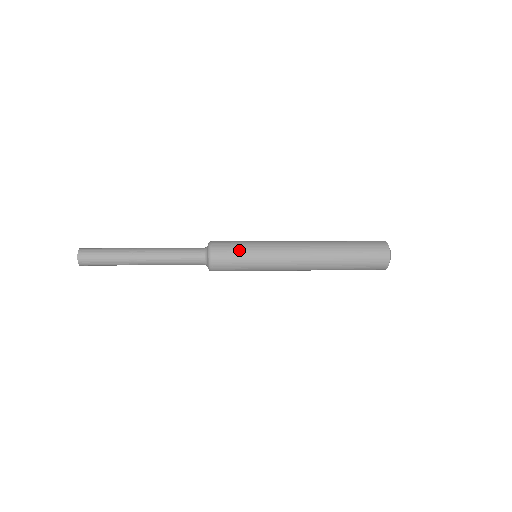
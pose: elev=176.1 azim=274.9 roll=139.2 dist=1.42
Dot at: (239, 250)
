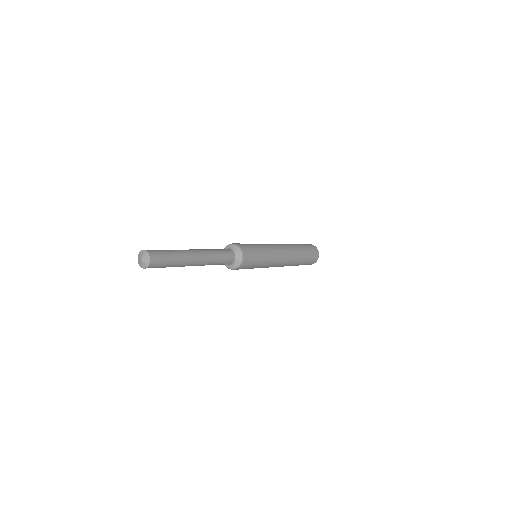
Dot at: (256, 251)
